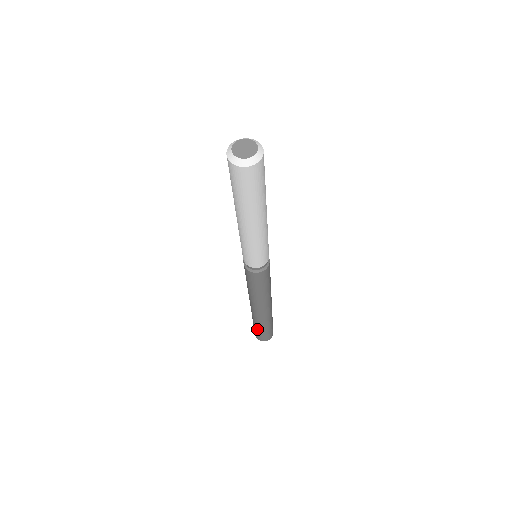
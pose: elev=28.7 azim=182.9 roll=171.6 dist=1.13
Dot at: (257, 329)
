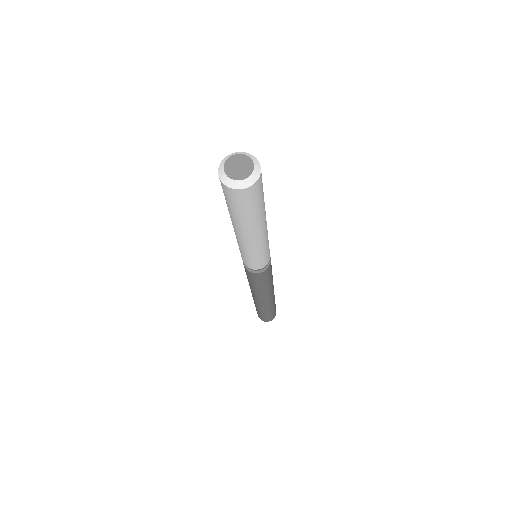
Dot at: (268, 314)
